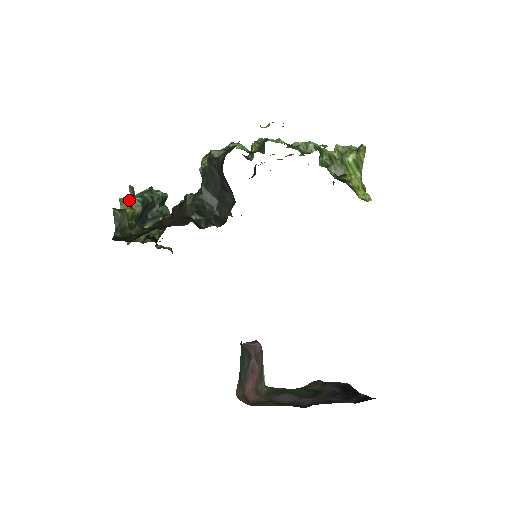
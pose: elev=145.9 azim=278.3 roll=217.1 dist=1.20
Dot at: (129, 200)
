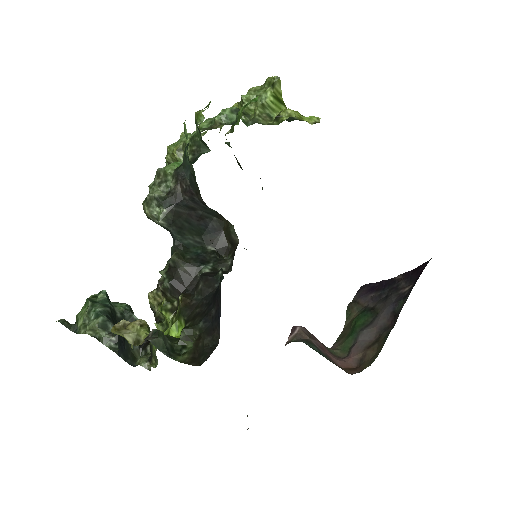
Dot at: (120, 324)
